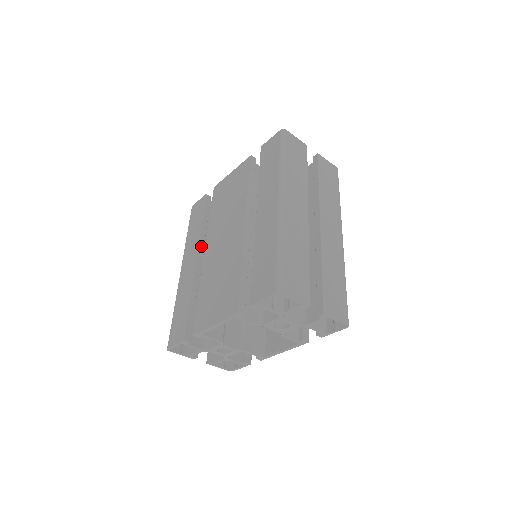
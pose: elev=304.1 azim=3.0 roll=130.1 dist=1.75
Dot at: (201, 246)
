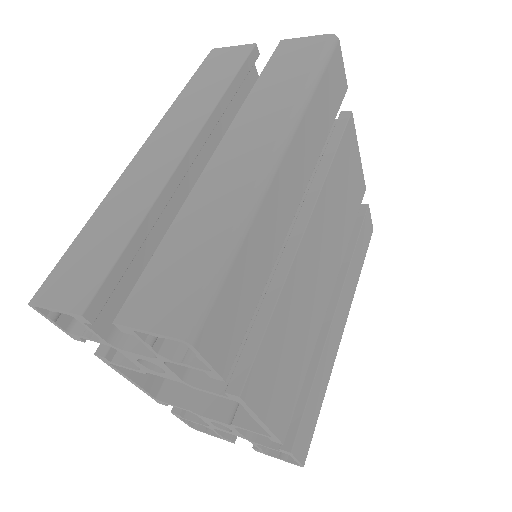
Dot at: occluded
